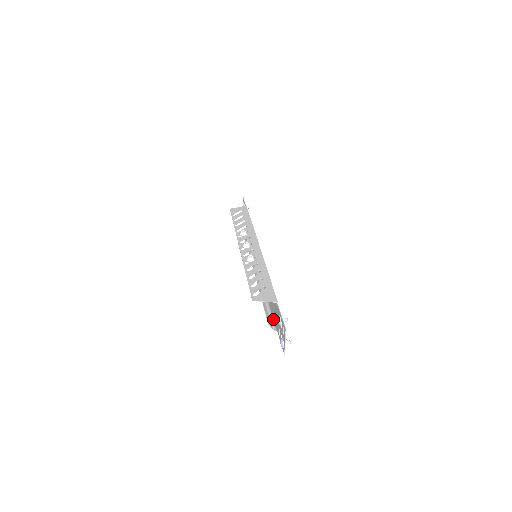
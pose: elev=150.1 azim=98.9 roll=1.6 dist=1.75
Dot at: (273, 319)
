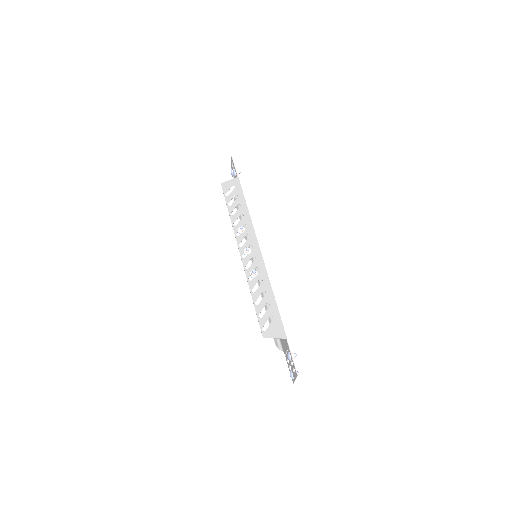
Dot at: occluded
